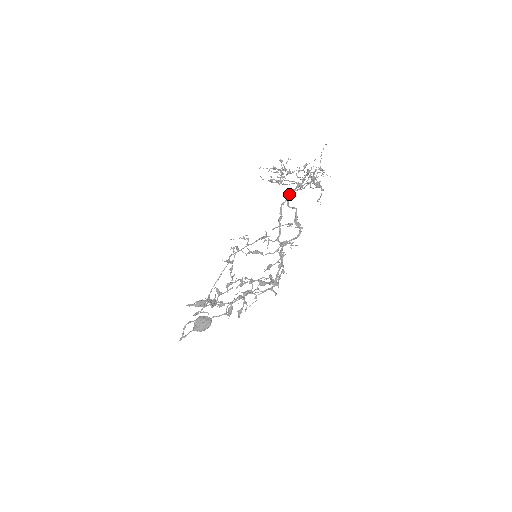
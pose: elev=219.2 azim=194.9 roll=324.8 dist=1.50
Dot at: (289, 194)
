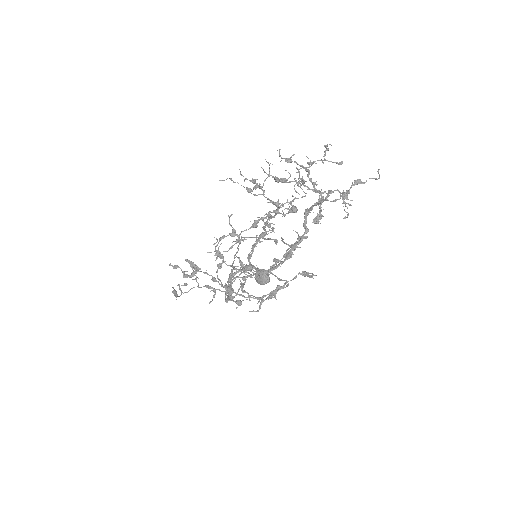
Dot at: (273, 210)
